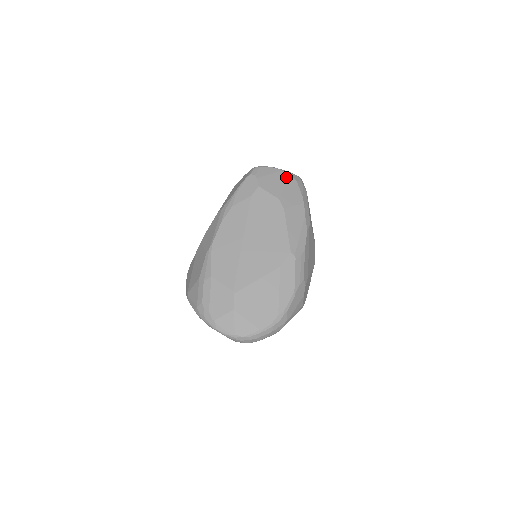
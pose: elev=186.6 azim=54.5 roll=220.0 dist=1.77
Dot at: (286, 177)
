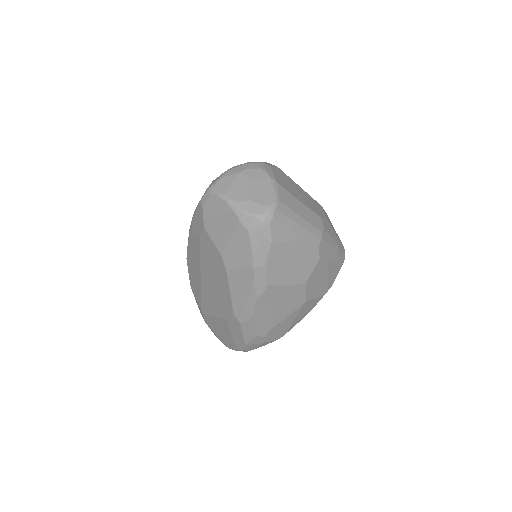
Dot at: (234, 223)
